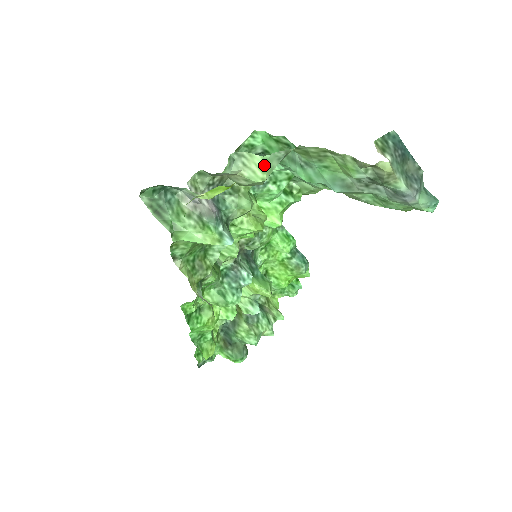
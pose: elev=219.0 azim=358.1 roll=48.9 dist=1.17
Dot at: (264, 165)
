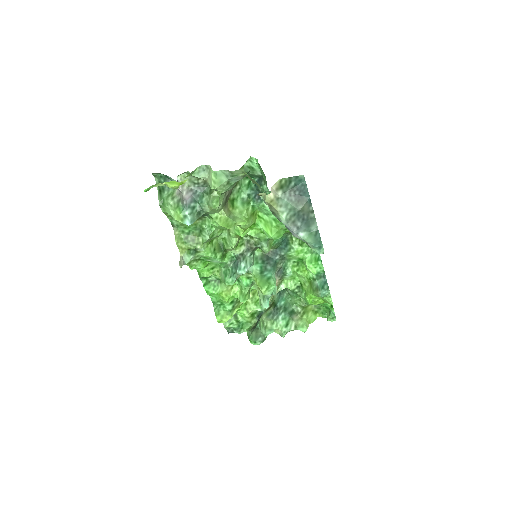
Dot at: (215, 177)
